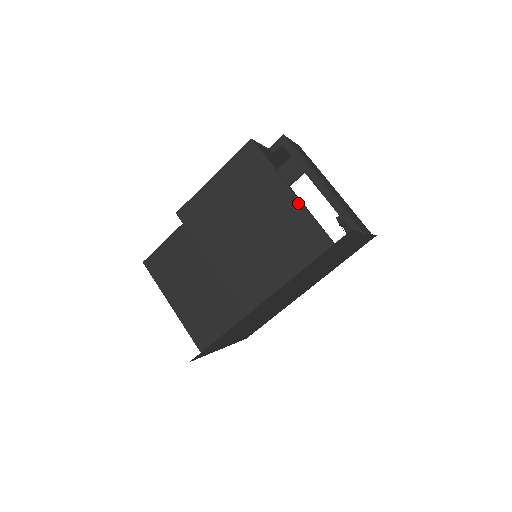
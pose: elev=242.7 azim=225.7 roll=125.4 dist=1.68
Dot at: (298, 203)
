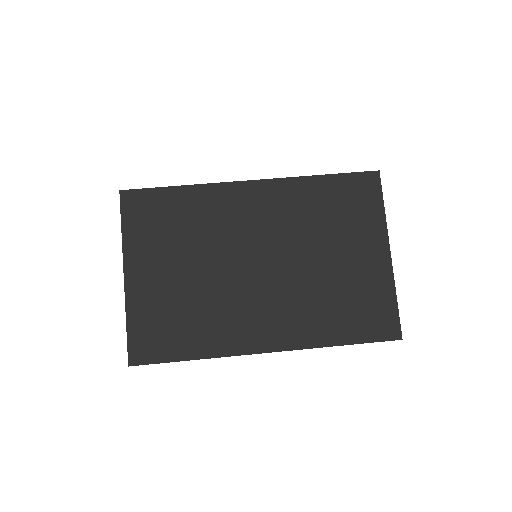
Dot at: occluded
